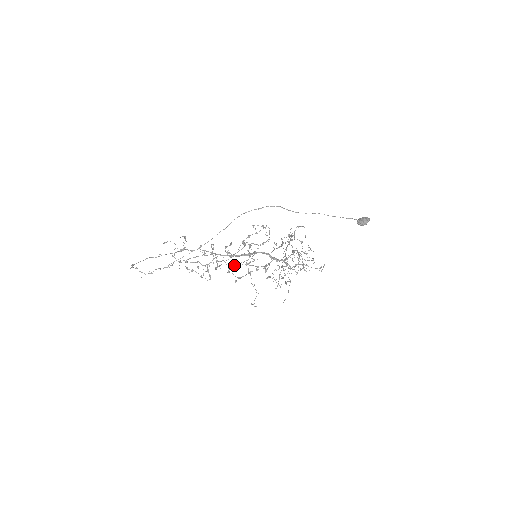
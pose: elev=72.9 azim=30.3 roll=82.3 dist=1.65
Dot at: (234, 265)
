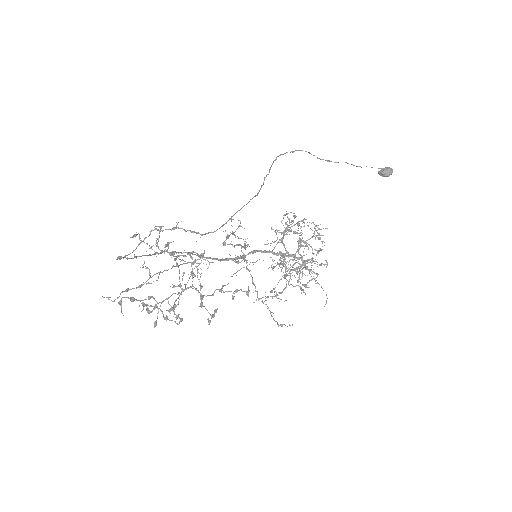
Dot at: (233, 274)
